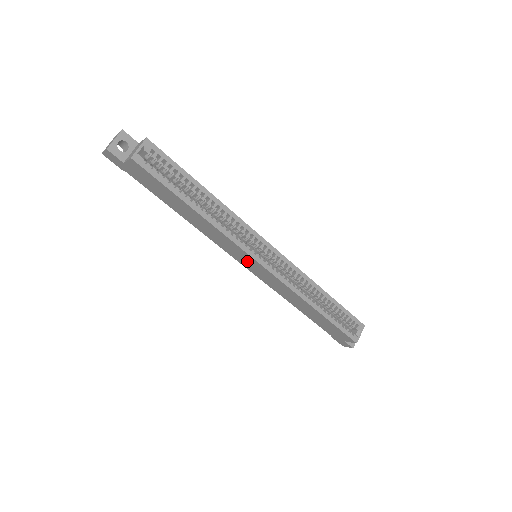
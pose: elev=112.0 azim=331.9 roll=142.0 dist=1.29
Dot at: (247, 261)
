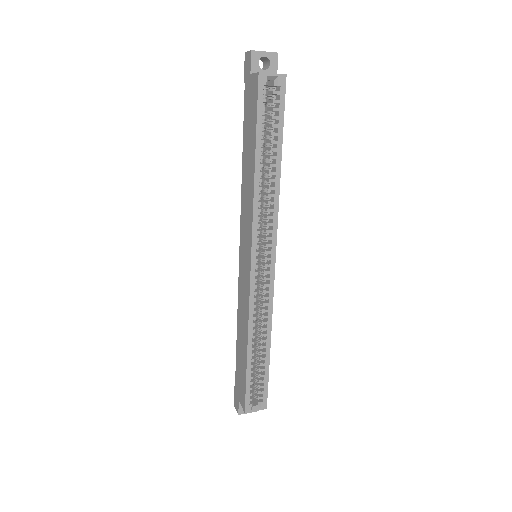
Dot at: (245, 250)
